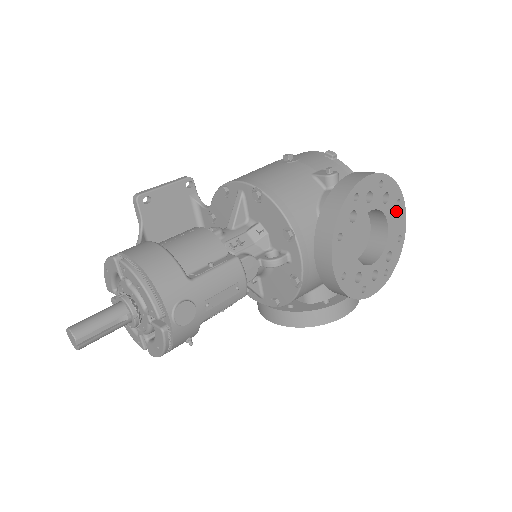
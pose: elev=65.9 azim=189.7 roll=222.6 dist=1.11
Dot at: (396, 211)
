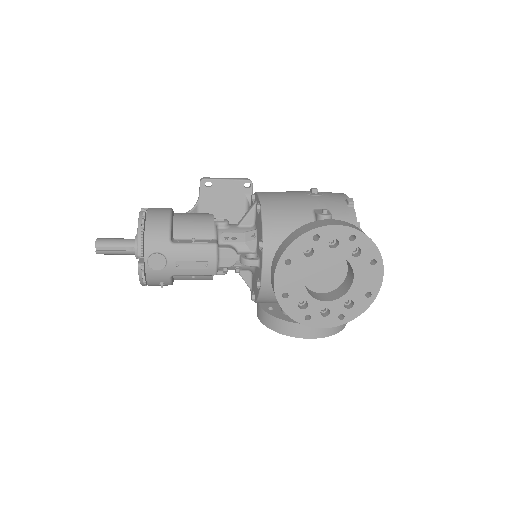
Dot at: (369, 269)
